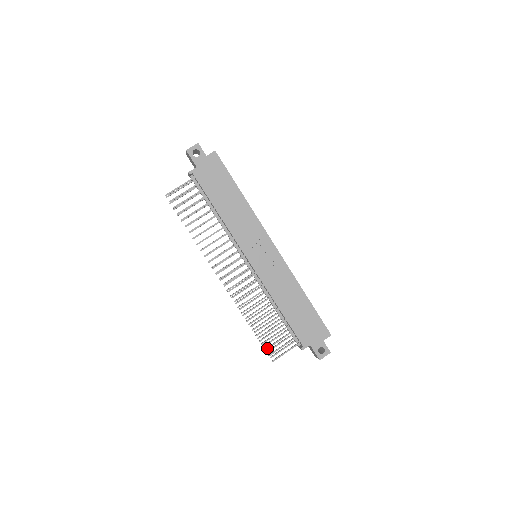
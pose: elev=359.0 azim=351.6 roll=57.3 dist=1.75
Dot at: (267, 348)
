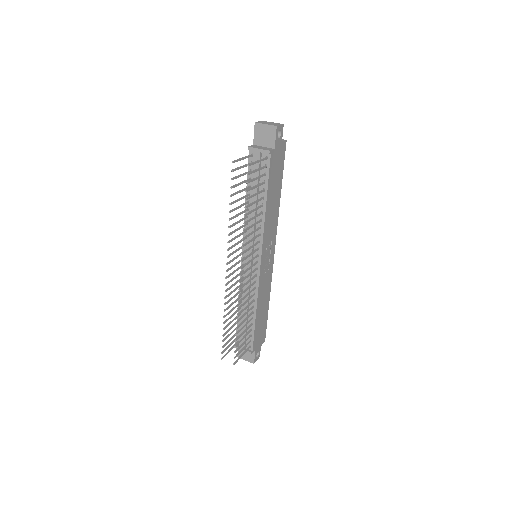
Dot at: (236, 351)
